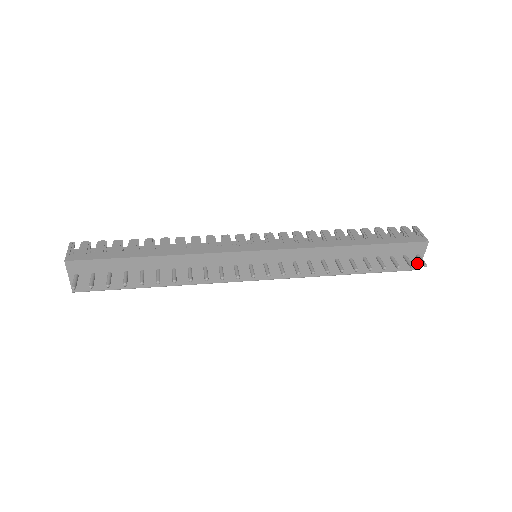
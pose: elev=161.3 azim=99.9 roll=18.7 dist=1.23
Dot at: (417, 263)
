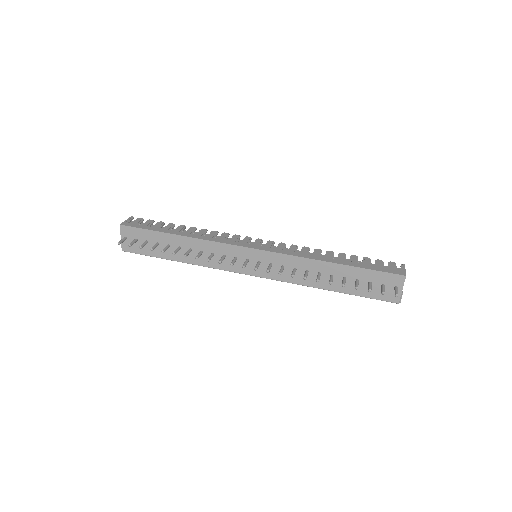
Dot at: occluded
